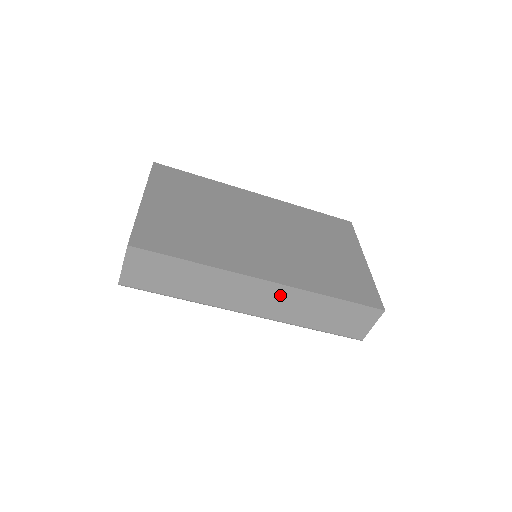
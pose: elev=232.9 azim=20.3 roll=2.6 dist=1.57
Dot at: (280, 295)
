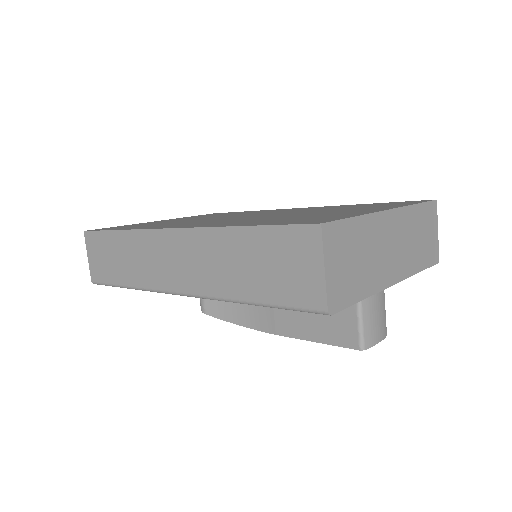
Dot at: (190, 247)
